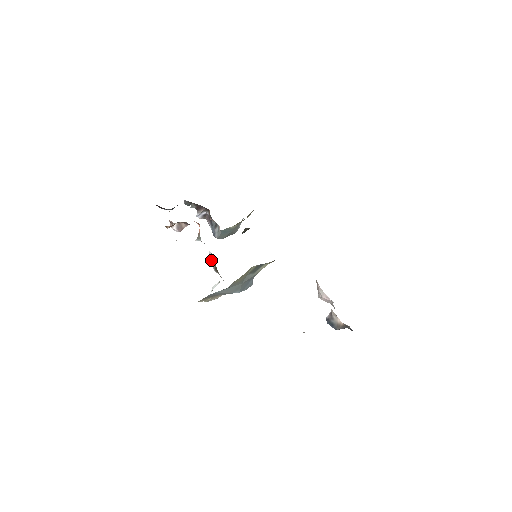
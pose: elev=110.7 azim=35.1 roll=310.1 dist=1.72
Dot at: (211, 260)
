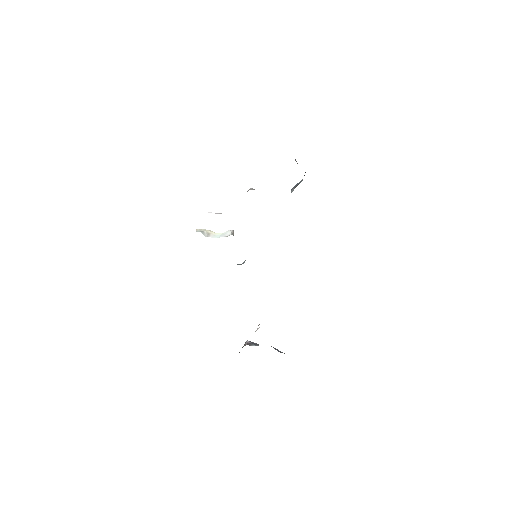
Dot at: occluded
